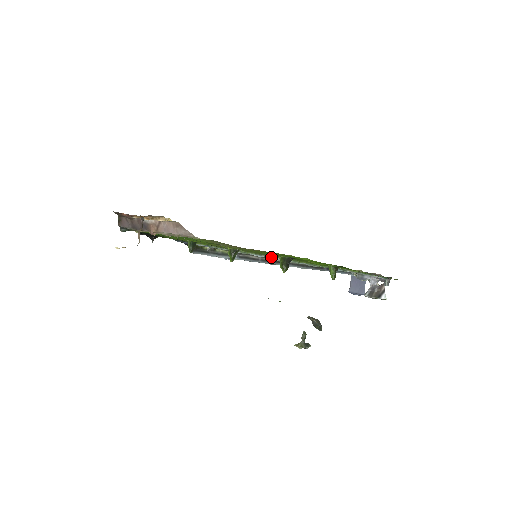
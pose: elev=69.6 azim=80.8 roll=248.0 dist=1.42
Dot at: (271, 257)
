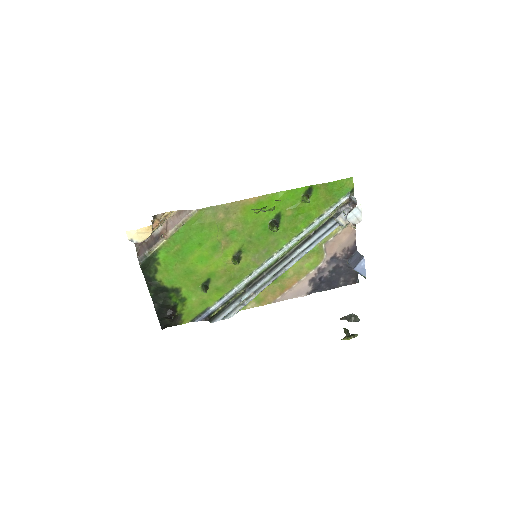
Dot at: (270, 258)
